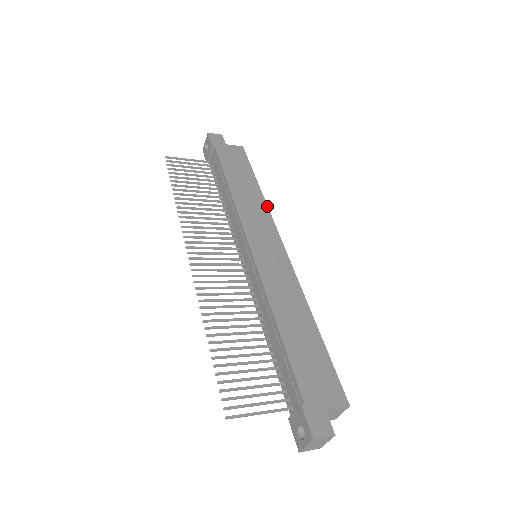
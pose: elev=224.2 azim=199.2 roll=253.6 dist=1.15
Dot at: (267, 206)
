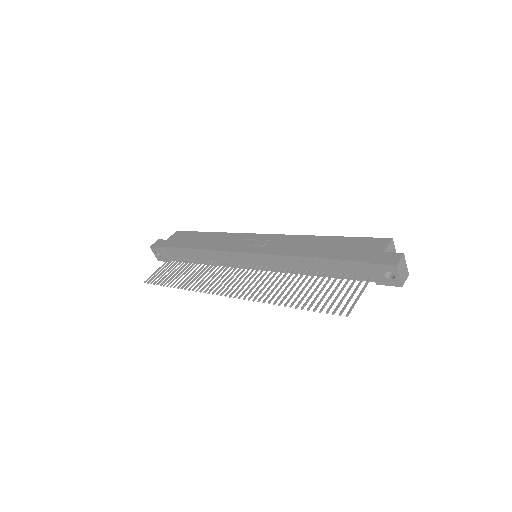
Dot at: (228, 233)
